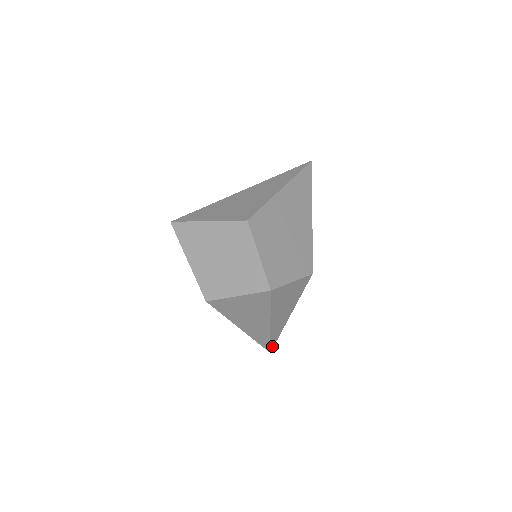
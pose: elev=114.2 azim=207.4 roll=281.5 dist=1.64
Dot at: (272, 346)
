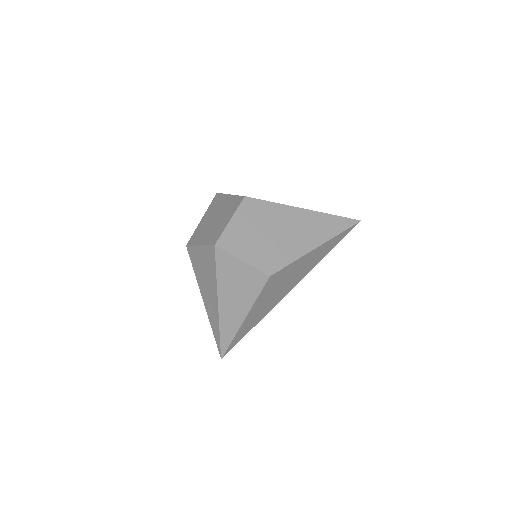
Dot at: (224, 349)
